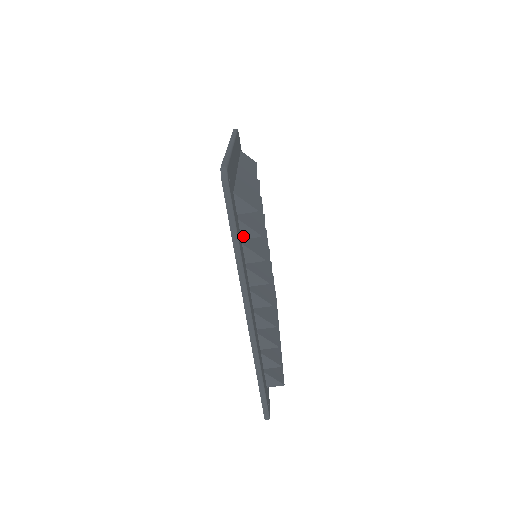
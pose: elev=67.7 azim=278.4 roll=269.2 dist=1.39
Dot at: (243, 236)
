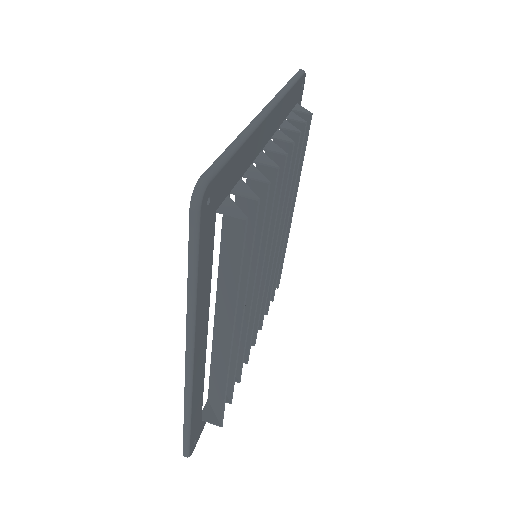
Dot at: (289, 117)
